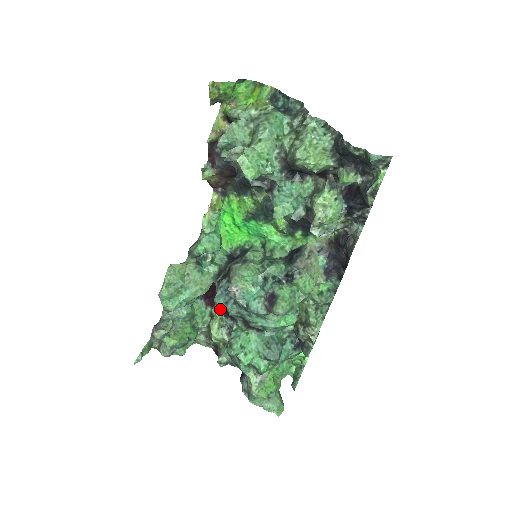
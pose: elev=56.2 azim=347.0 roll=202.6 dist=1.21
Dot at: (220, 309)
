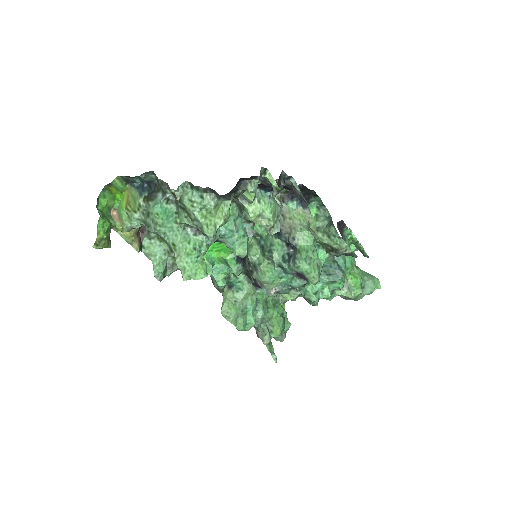
Dot at: occluded
